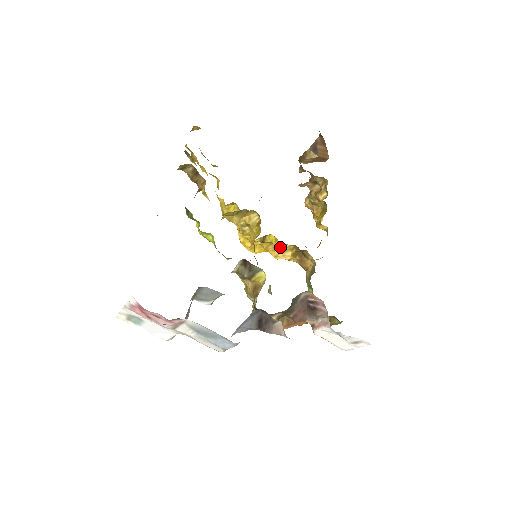
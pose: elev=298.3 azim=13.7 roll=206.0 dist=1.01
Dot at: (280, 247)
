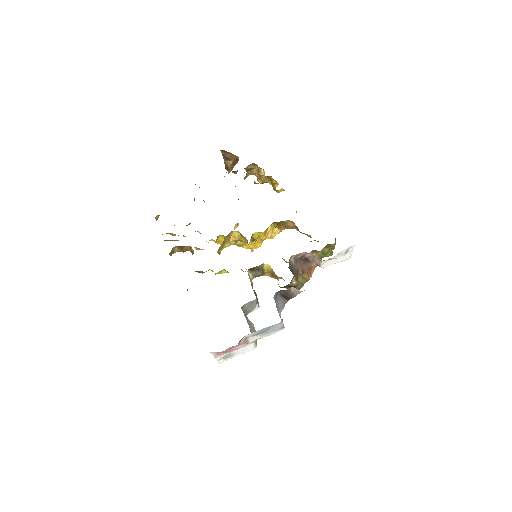
Dot at: (267, 231)
